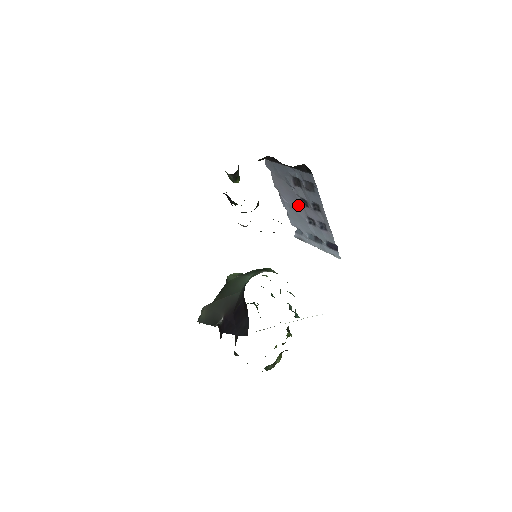
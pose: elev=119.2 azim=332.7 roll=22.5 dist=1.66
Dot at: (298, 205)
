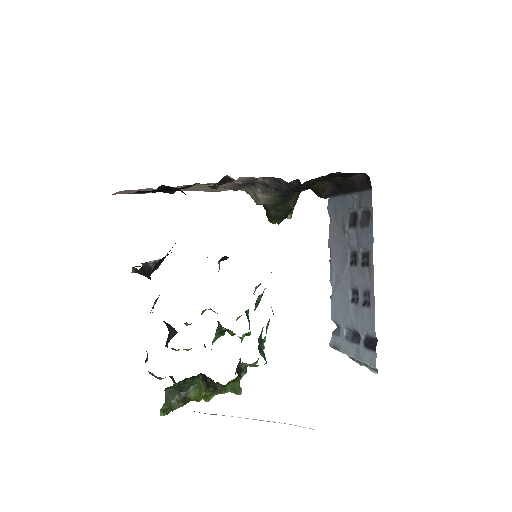
Dot at: (346, 266)
